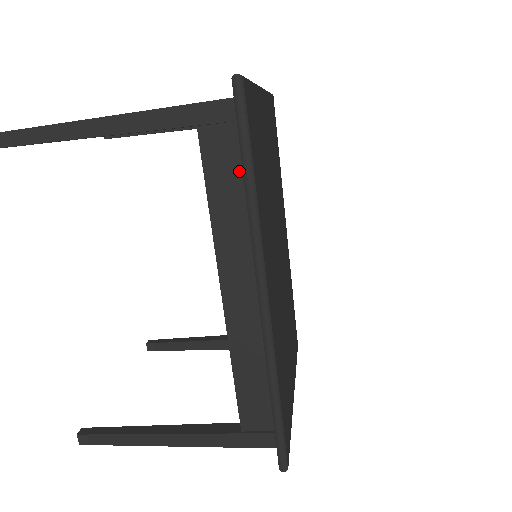
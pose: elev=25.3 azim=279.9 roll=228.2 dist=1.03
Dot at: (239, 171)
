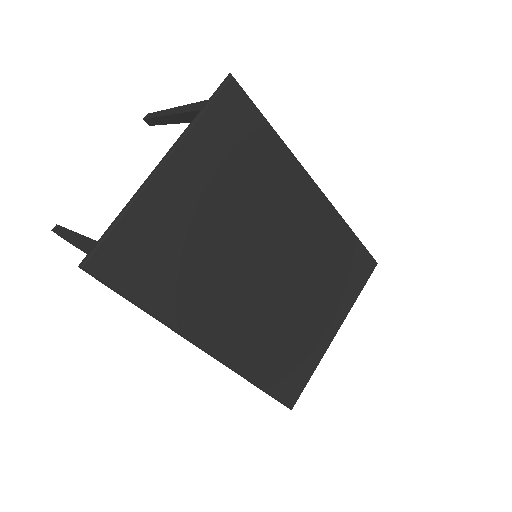
Dot at: occluded
